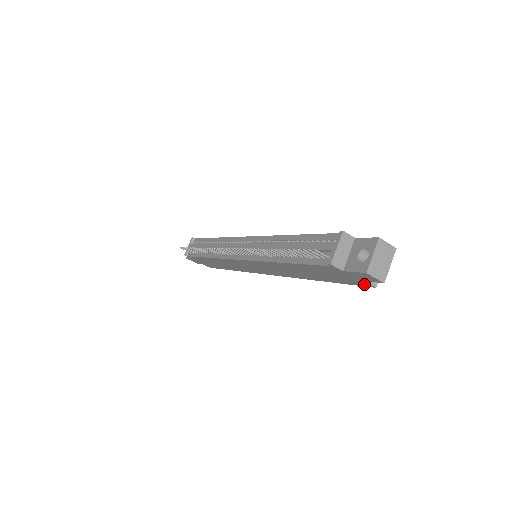
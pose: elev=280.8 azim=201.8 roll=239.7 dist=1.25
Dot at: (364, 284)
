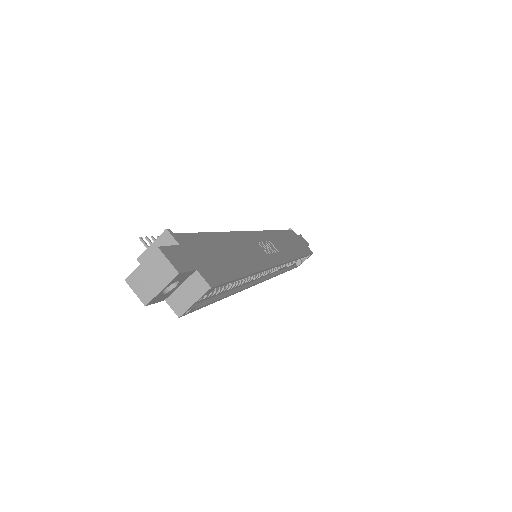
Dot at: occluded
